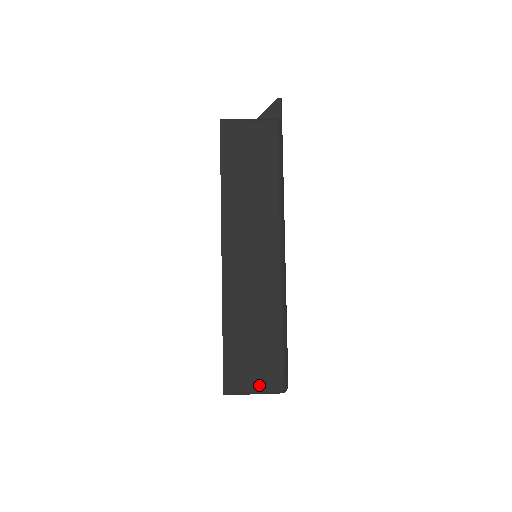
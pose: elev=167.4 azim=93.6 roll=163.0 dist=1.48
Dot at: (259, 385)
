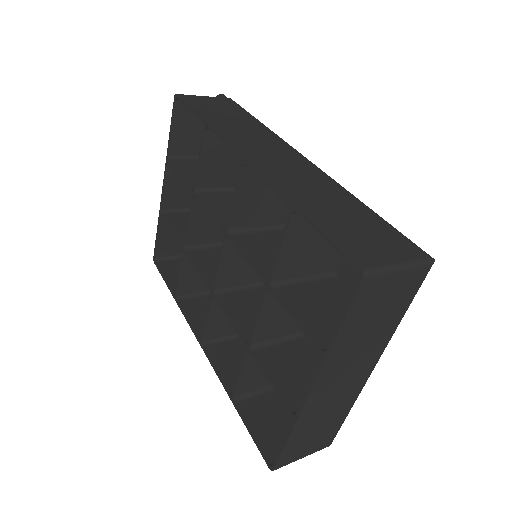
Dot at: (398, 255)
